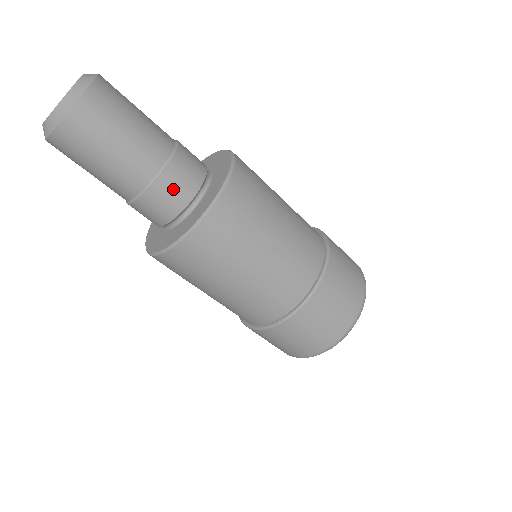
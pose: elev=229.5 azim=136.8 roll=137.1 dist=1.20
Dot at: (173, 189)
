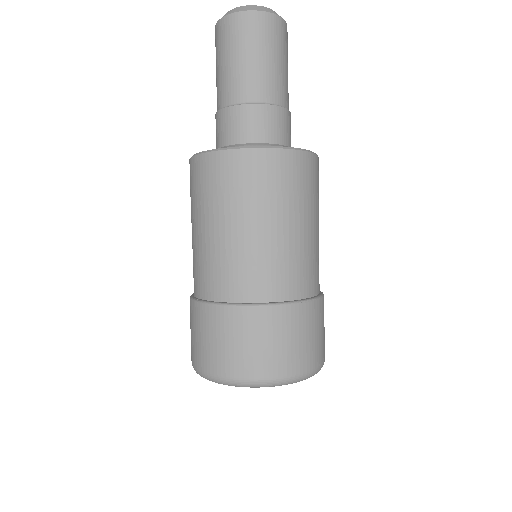
Dot at: (238, 123)
